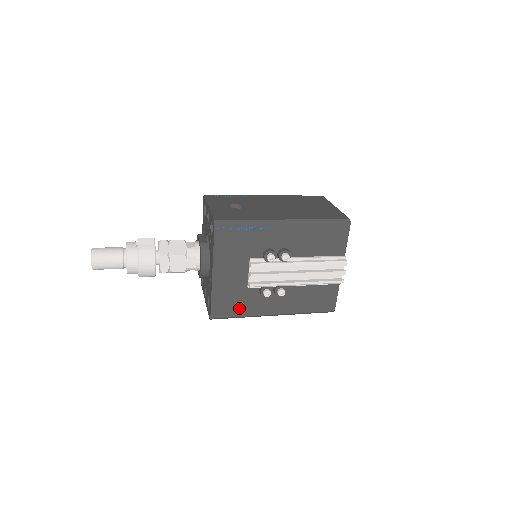
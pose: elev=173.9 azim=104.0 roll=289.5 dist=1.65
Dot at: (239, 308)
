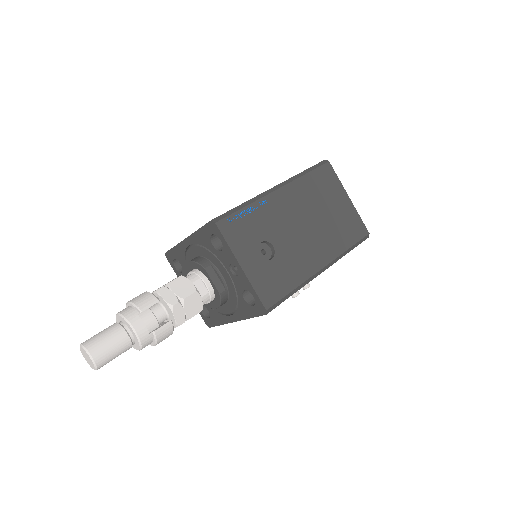
Dot at: occluded
